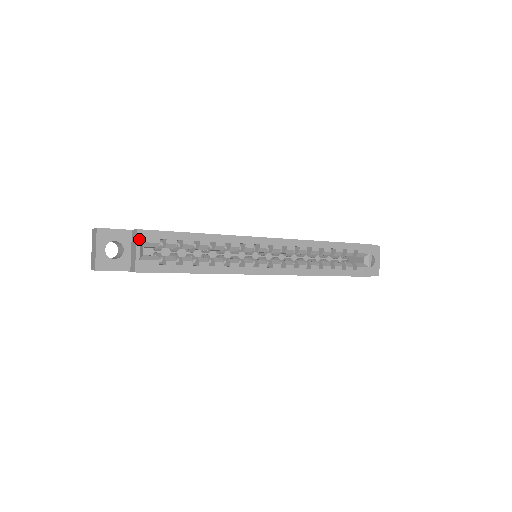
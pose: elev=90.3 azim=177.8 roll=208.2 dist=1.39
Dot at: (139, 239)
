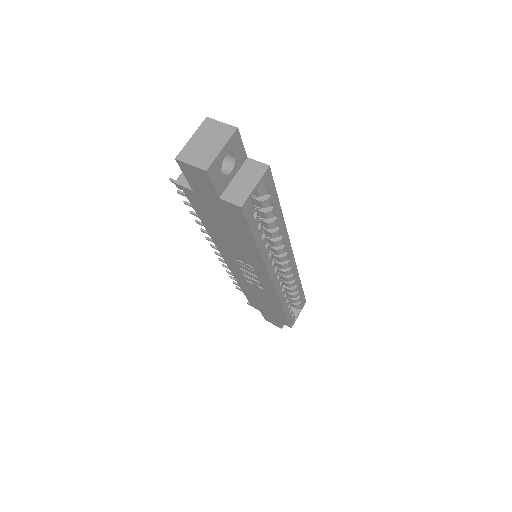
Dot at: (264, 177)
